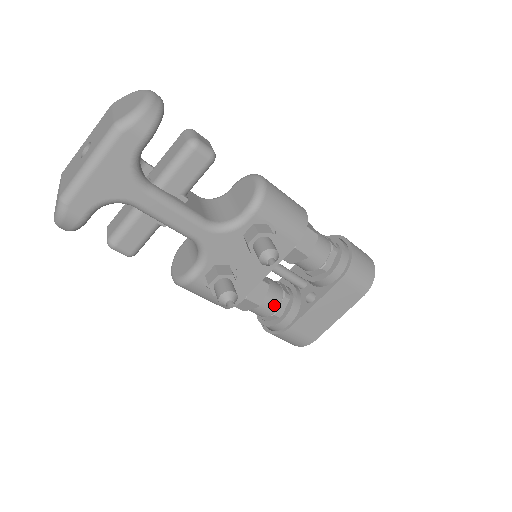
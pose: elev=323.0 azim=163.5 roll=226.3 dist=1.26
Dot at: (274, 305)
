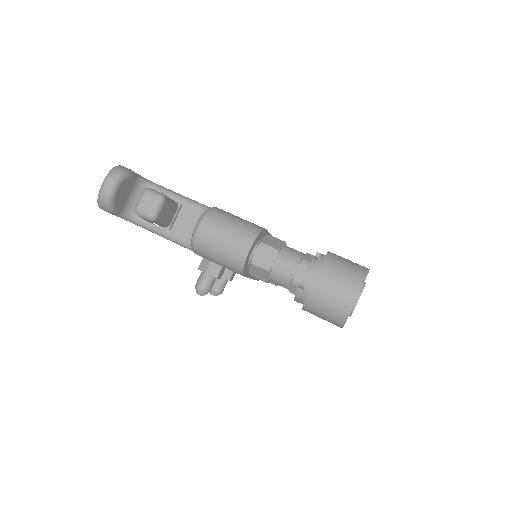
Dot at: occluded
